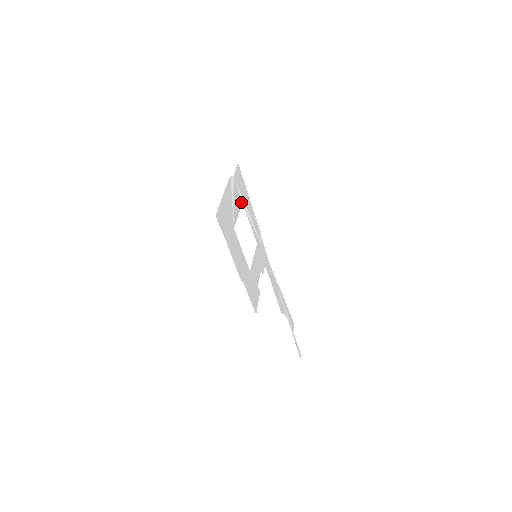
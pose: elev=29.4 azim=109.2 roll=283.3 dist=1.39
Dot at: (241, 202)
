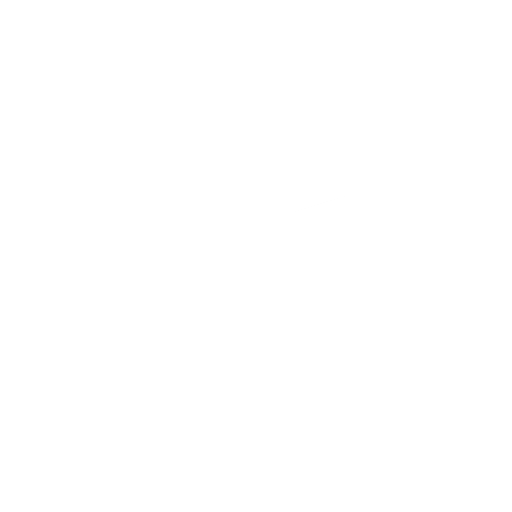
Dot at: (209, 262)
